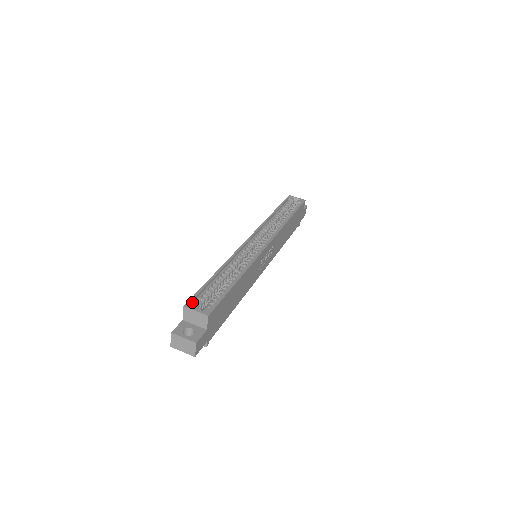
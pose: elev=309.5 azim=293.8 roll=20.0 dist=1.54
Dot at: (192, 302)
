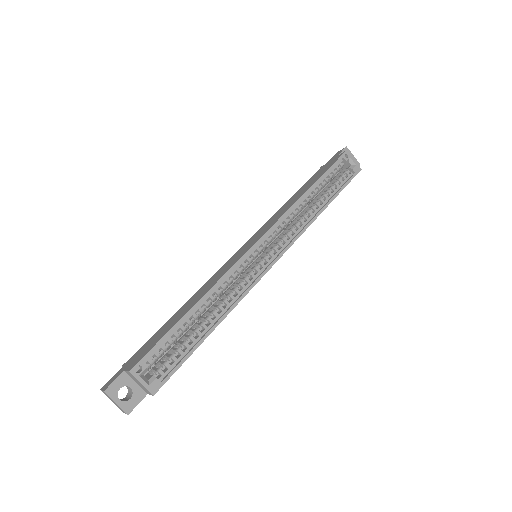
Dot at: (142, 366)
